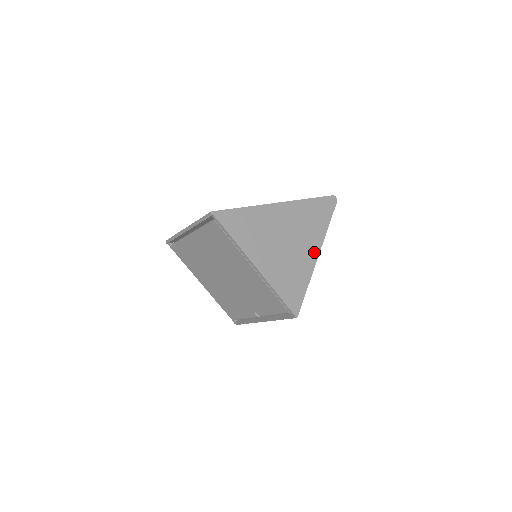
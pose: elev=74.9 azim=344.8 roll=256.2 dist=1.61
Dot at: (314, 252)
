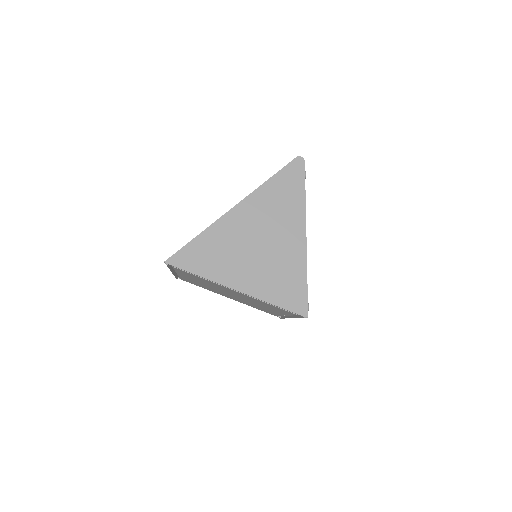
Dot at: (299, 236)
